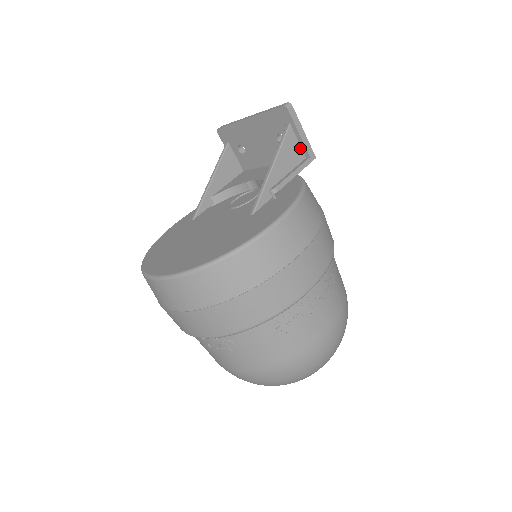
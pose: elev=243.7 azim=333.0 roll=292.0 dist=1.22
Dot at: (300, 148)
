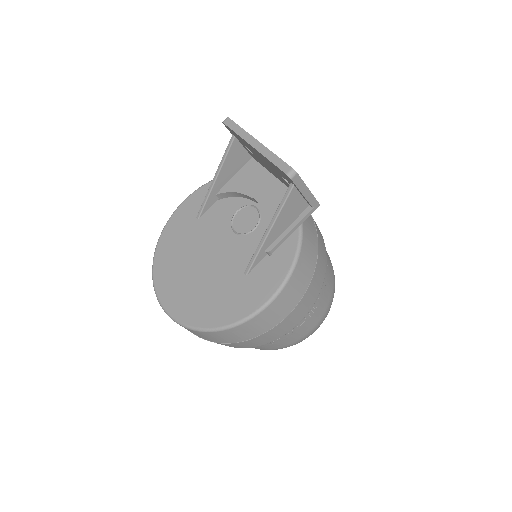
Dot at: (303, 200)
